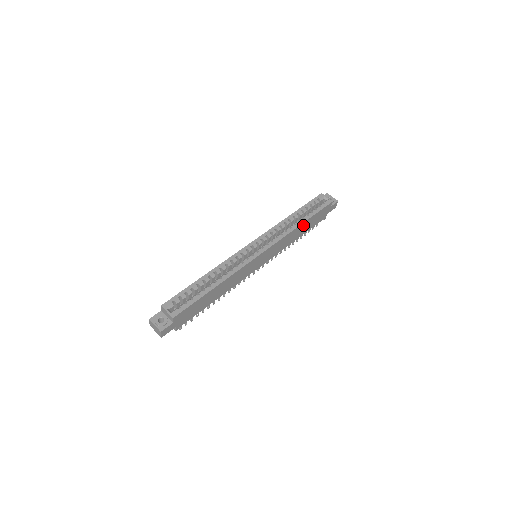
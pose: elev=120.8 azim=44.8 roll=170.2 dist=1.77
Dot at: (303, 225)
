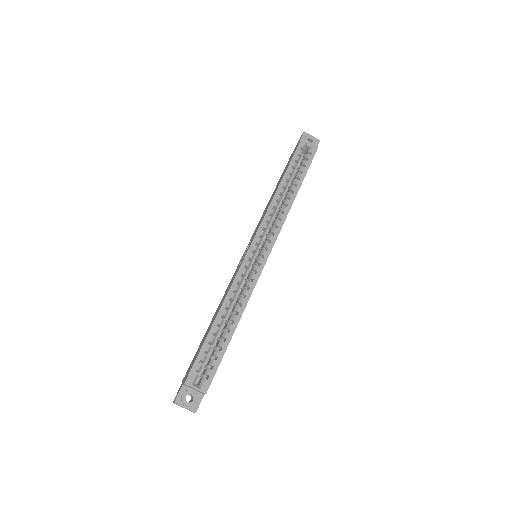
Dot at: occluded
